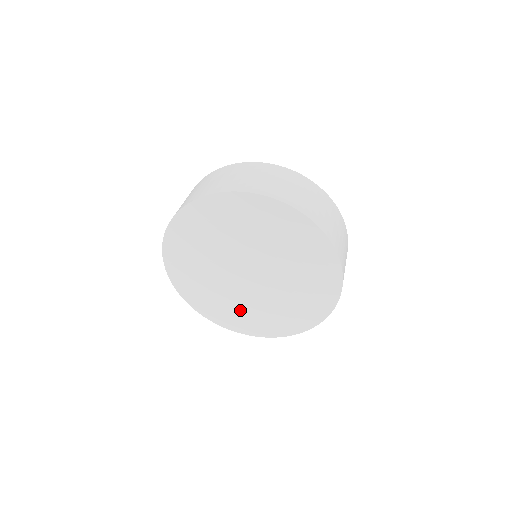
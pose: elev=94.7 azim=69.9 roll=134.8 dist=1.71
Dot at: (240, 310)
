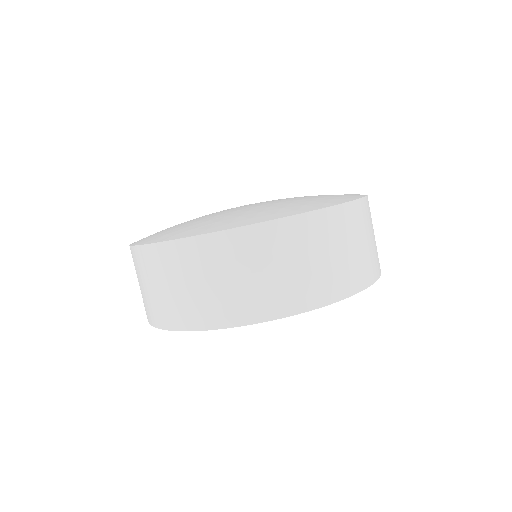
Dot at: occluded
